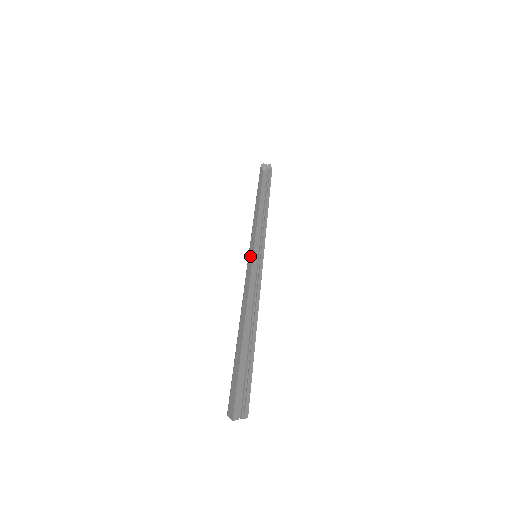
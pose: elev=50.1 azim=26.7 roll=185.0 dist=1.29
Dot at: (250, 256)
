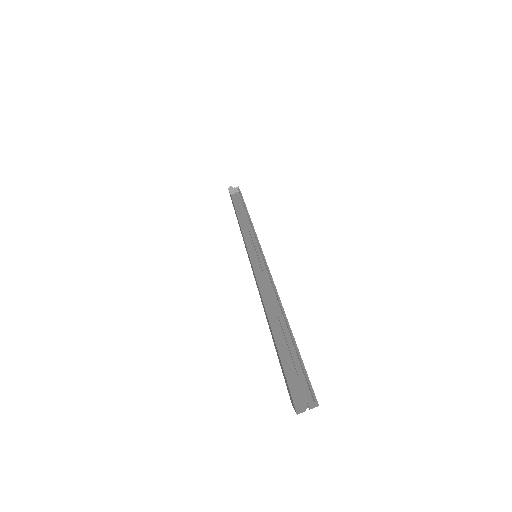
Dot at: (248, 257)
